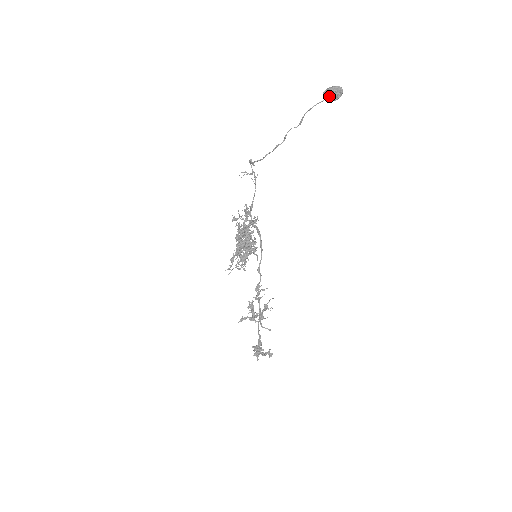
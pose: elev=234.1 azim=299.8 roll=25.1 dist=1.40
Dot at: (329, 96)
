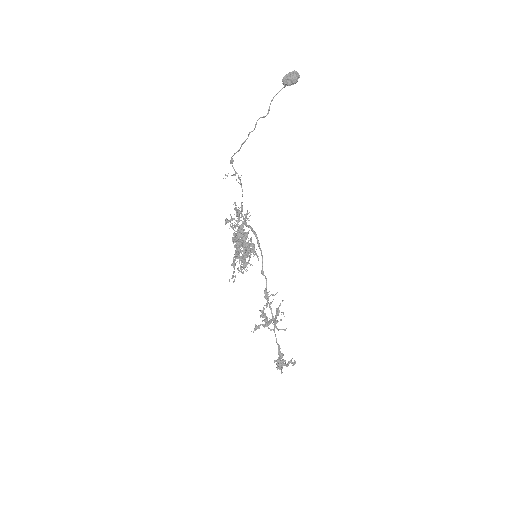
Dot at: (287, 81)
